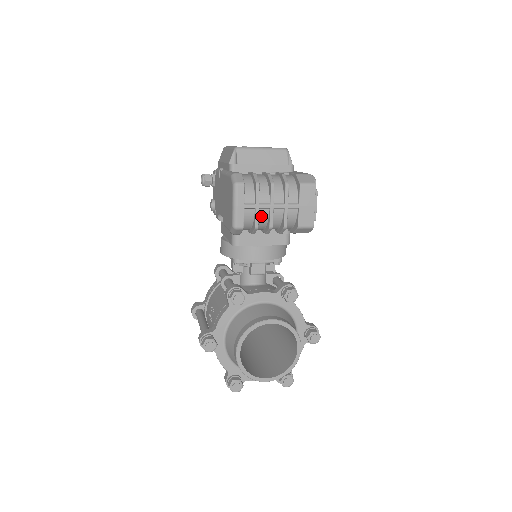
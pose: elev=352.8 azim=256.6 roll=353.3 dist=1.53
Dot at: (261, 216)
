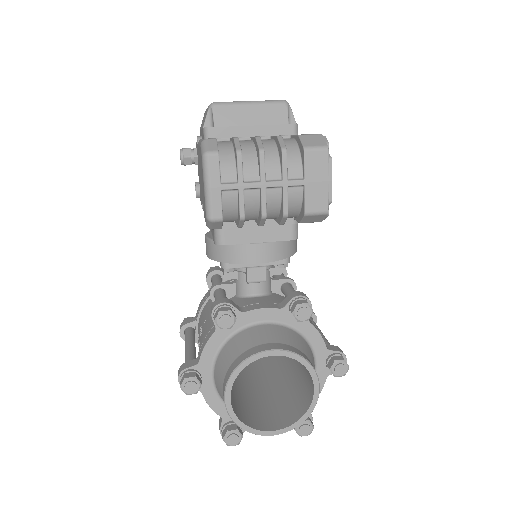
Dot at: (248, 200)
